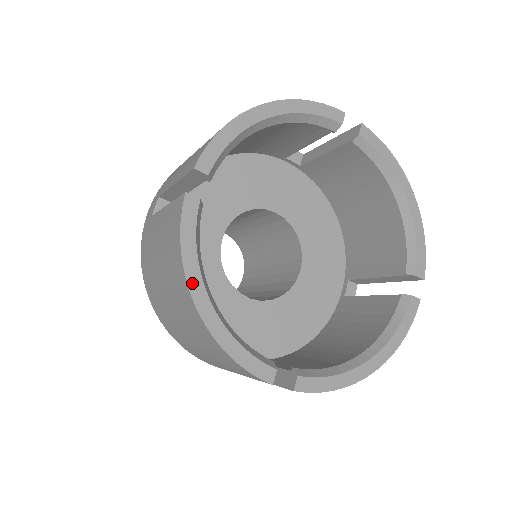
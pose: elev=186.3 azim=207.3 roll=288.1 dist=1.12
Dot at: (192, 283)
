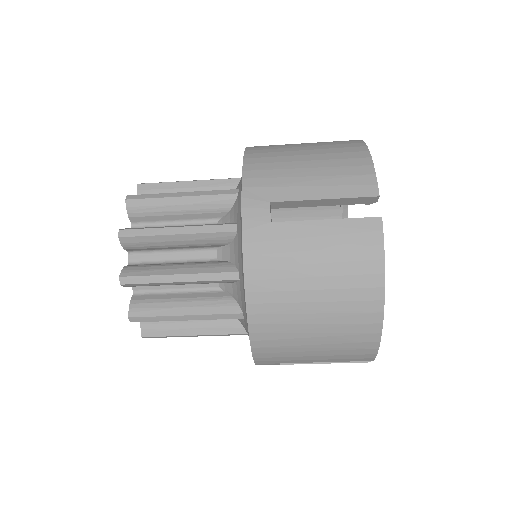
Dot at: occluded
